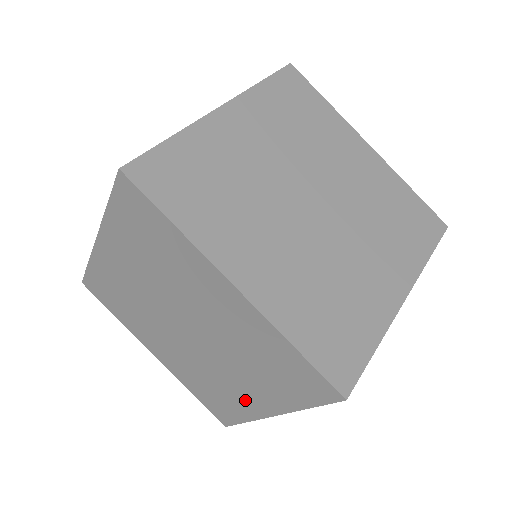
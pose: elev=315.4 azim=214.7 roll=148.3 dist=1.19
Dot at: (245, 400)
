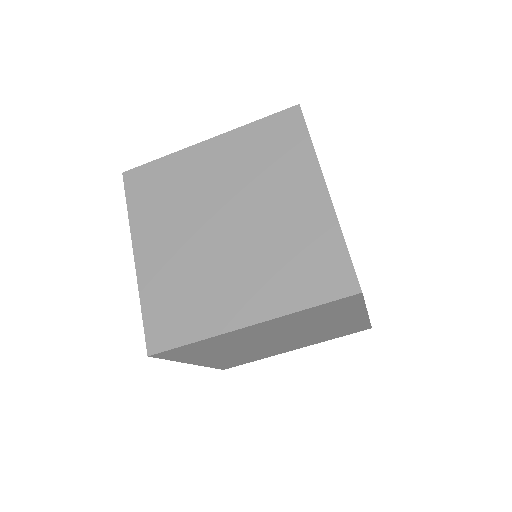
Dot at: (280, 351)
